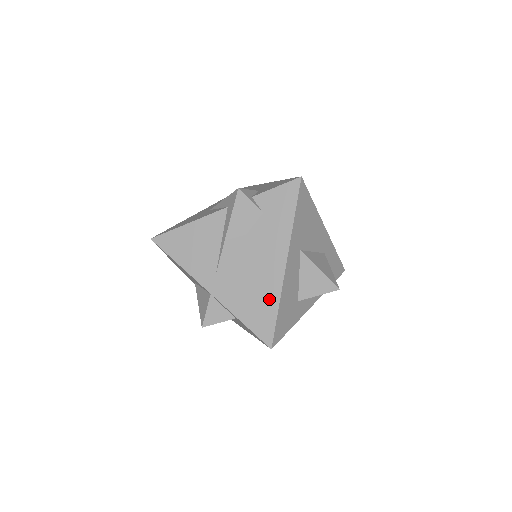
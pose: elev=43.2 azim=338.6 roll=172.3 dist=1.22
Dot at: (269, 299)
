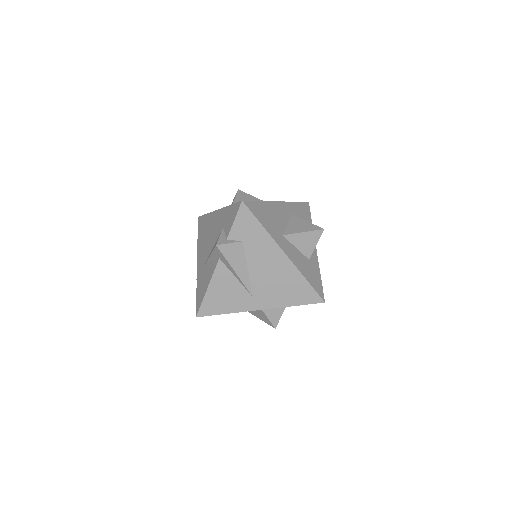
Dot at: (296, 280)
